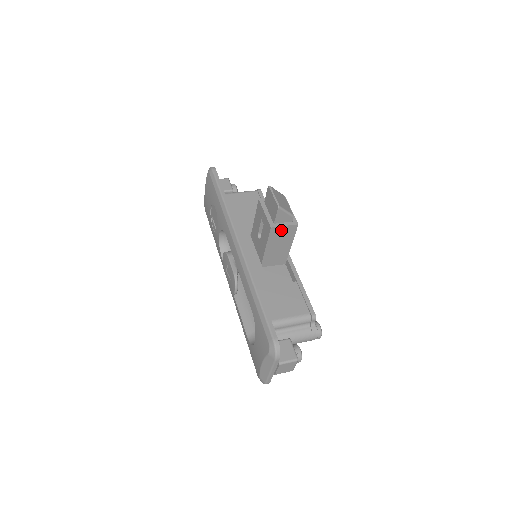
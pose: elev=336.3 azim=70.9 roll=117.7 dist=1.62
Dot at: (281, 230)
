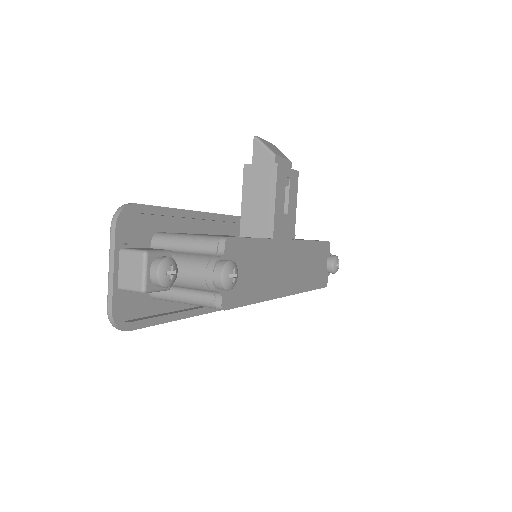
Dot at: (257, 172)
